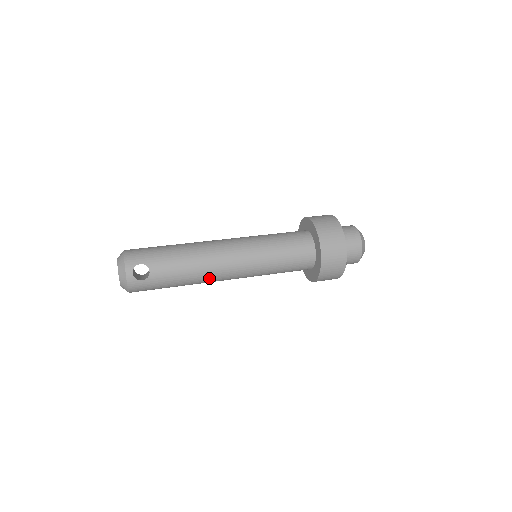
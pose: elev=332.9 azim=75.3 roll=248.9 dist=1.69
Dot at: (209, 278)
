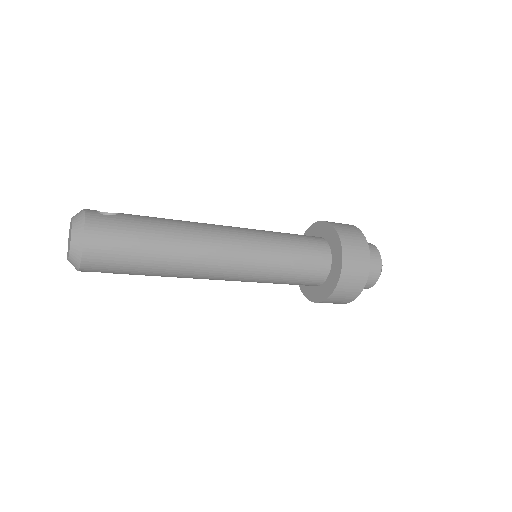
Dot at: (201, 235)
